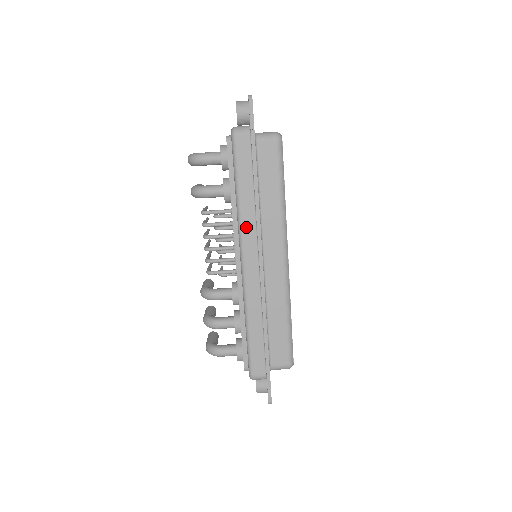
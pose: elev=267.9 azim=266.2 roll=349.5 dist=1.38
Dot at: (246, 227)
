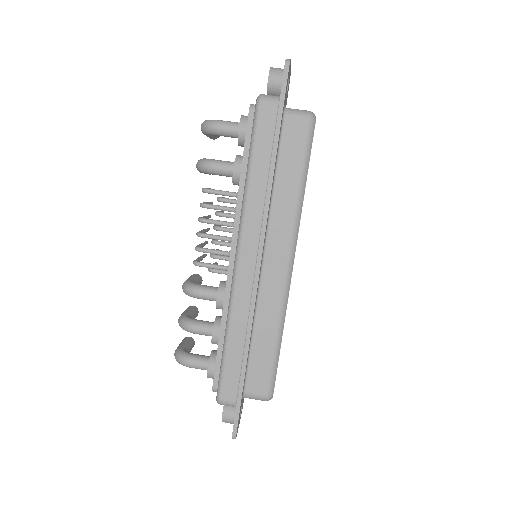
Dot at: (250, 216)
